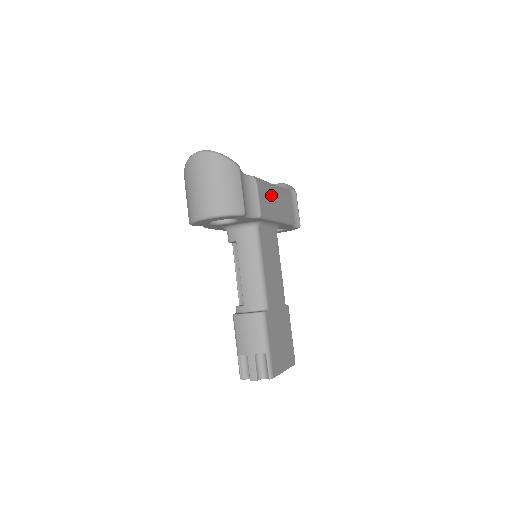
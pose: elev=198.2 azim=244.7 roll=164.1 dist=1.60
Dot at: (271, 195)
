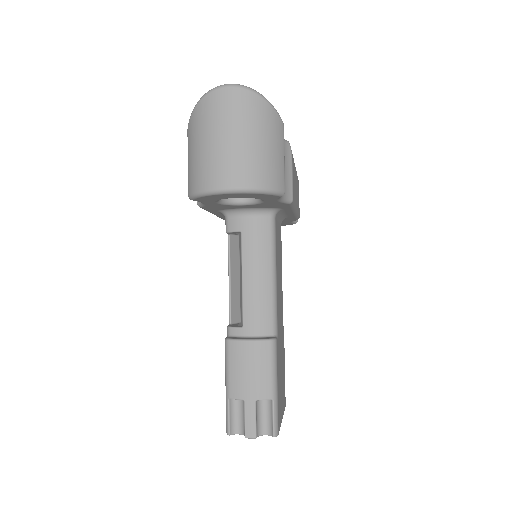
Dot at: (295, 174)
